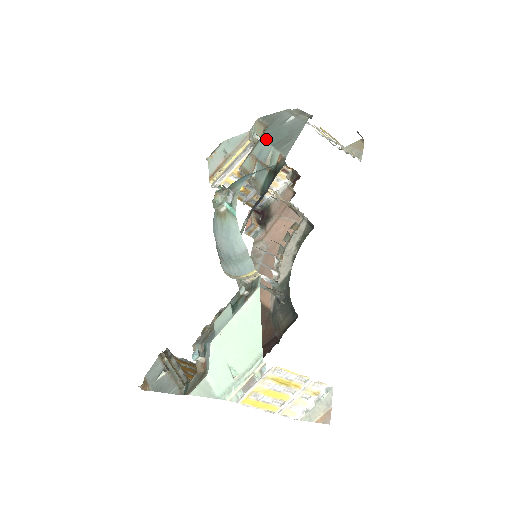
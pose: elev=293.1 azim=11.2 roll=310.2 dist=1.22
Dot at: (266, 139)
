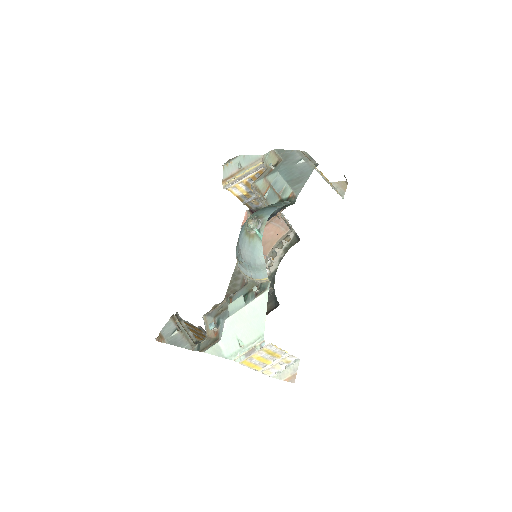
Dot at: (281, 173)
